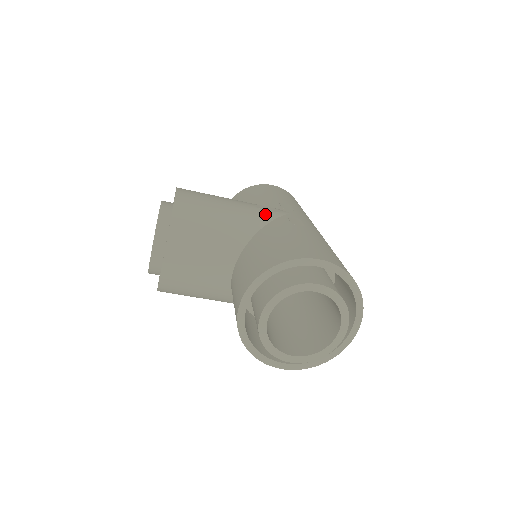
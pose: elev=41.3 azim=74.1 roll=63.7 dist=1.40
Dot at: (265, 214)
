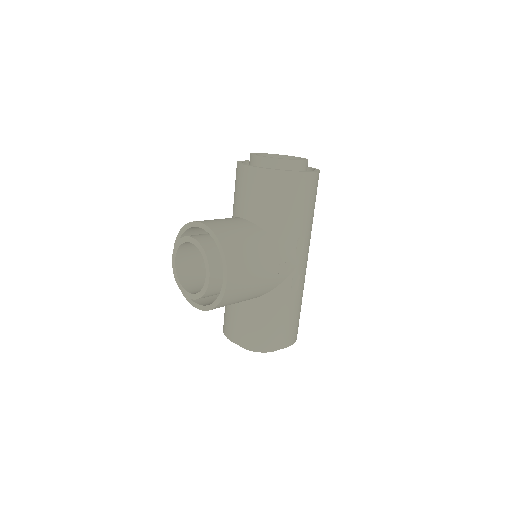
Dot at: (280, 279)
